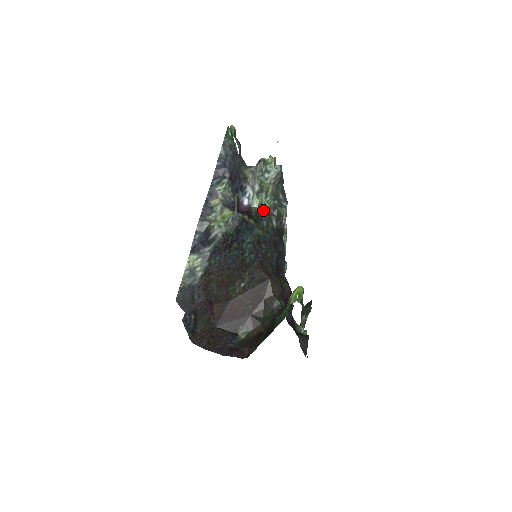
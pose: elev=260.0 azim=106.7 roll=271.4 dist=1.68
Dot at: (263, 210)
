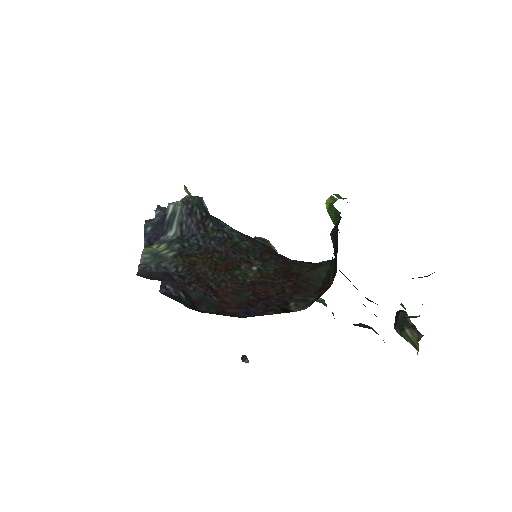
Dot at: occluded
